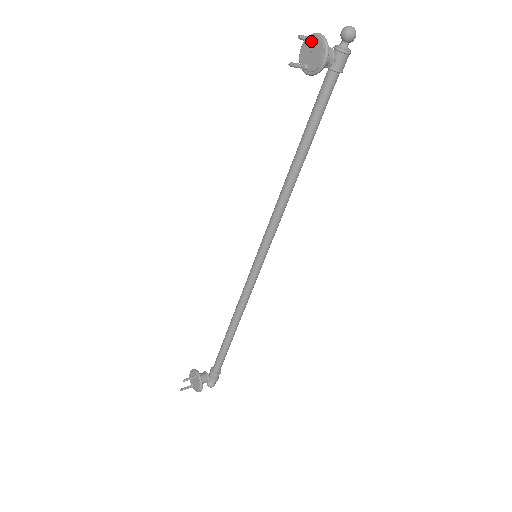
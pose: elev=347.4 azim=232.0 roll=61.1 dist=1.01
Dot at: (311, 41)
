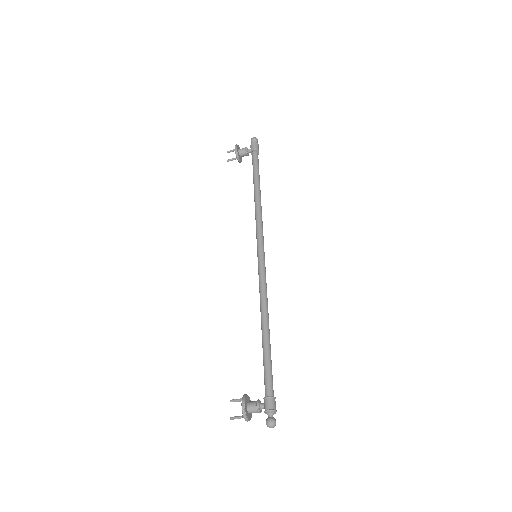
Dot at: (233, 150)
